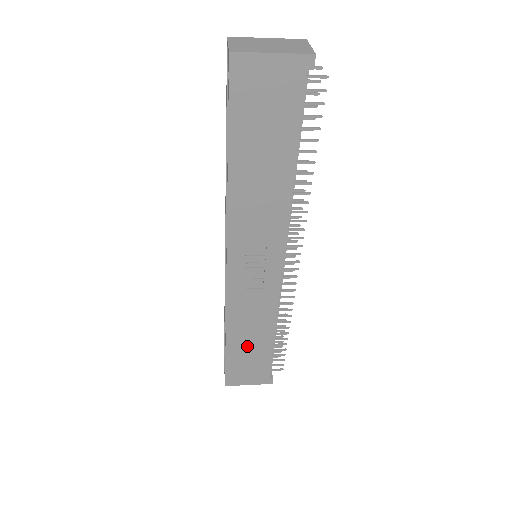
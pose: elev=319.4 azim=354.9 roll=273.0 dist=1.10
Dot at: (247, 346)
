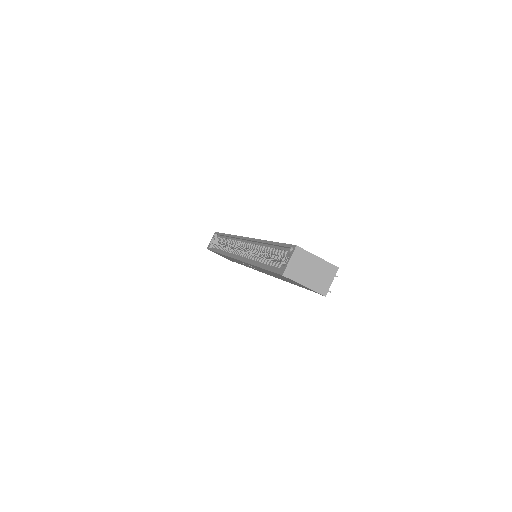
Dot at: occluded
